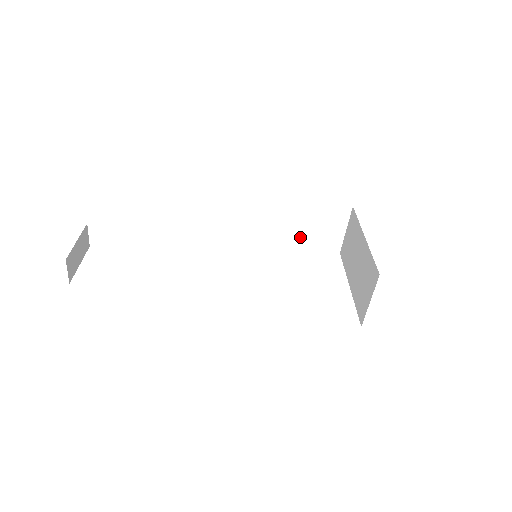
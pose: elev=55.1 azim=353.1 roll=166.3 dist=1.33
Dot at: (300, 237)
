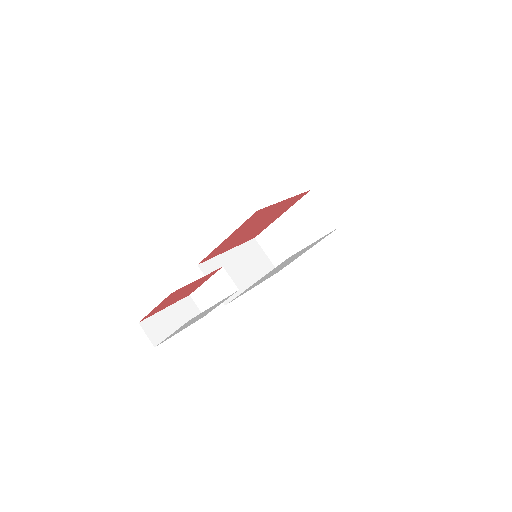
Dot at: (253, 274)
